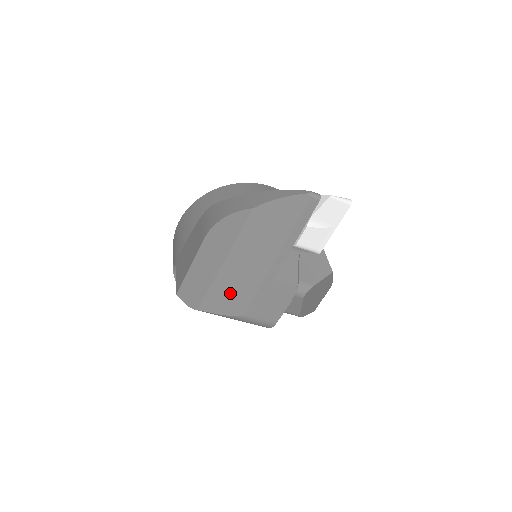
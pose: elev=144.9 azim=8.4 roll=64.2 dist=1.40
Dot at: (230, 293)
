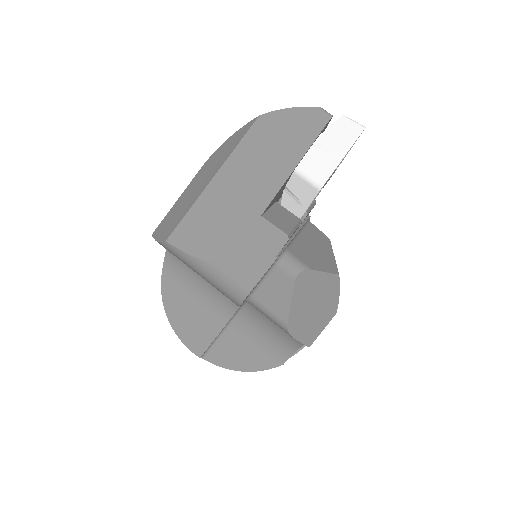
Dot at: (208, 224)
